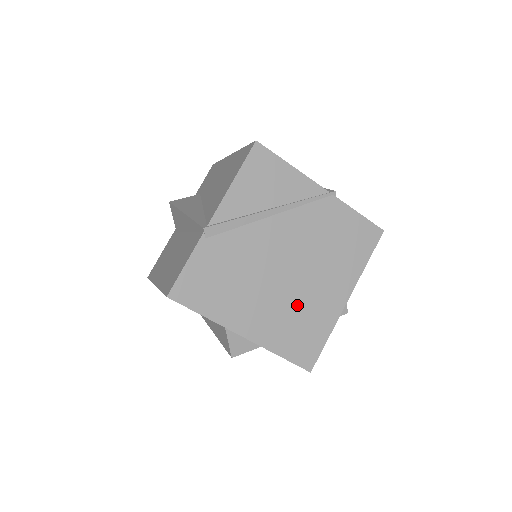
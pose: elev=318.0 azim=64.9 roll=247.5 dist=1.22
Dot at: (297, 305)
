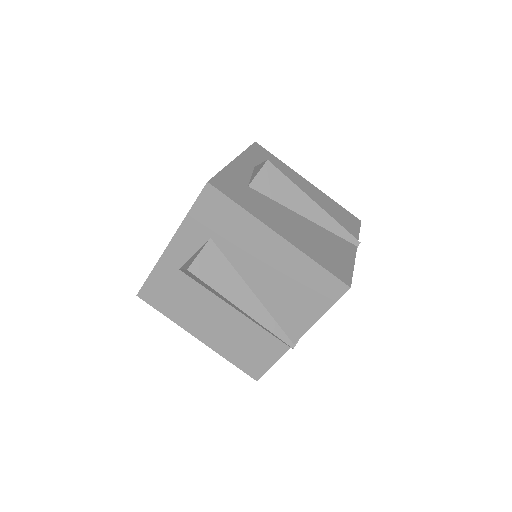
Dot at: occluded
